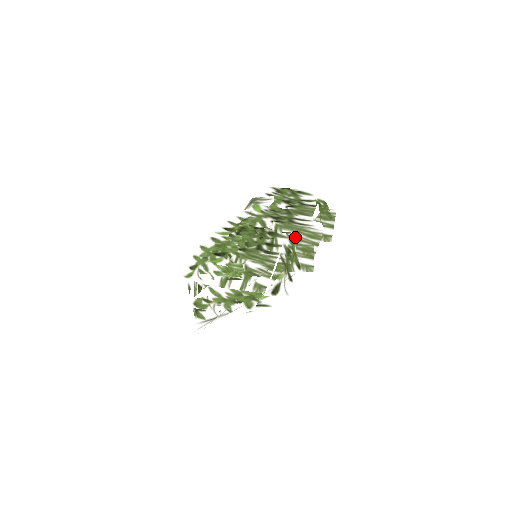
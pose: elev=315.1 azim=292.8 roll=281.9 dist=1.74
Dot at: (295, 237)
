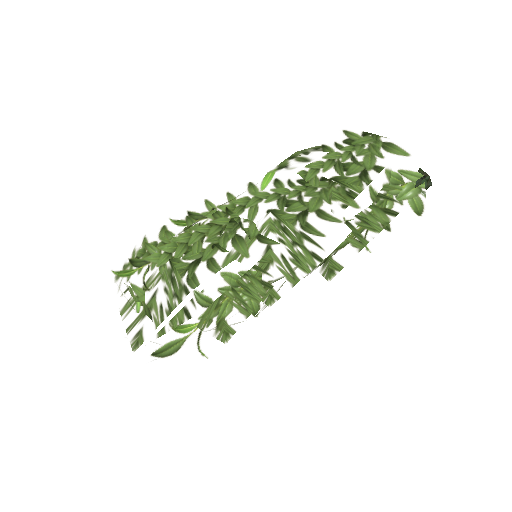
Dot at: (258, 259)
